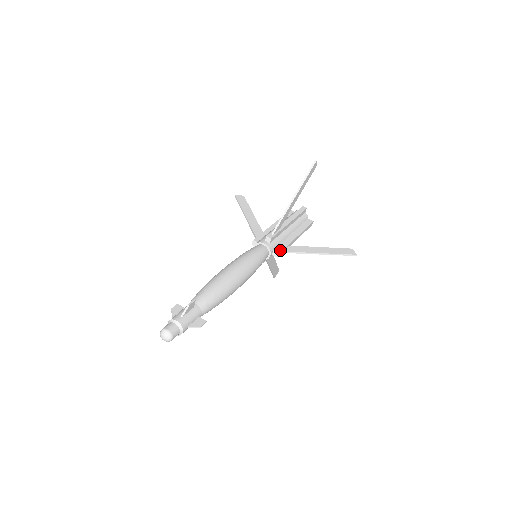
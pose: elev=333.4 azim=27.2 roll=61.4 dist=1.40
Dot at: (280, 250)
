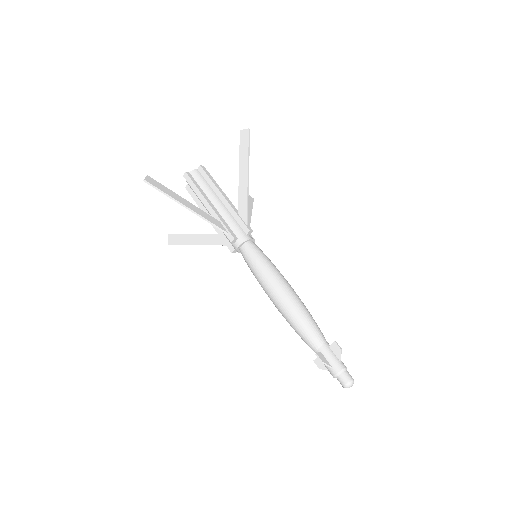
Dot at: (250, 235)
